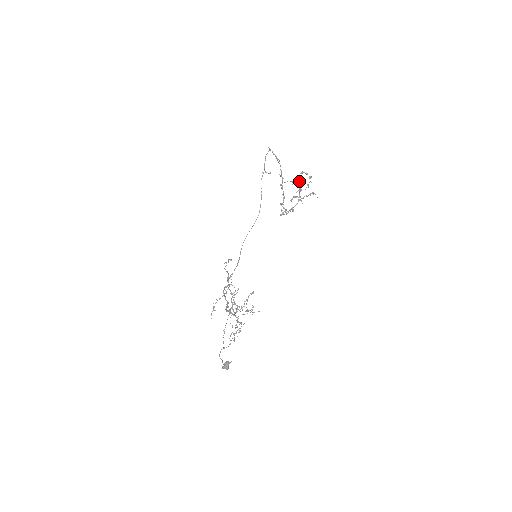
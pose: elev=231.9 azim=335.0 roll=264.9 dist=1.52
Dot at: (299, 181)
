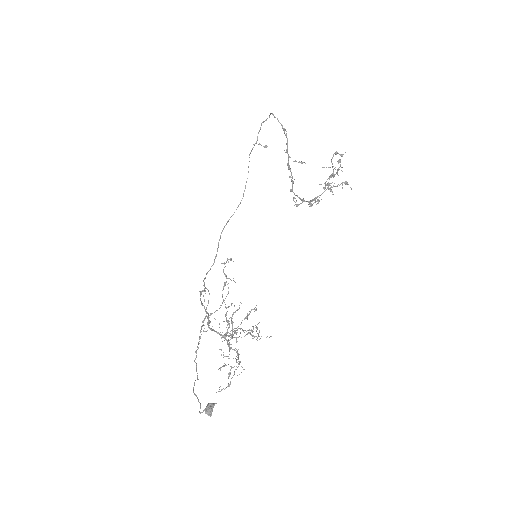
Dot at: (332, 163)
